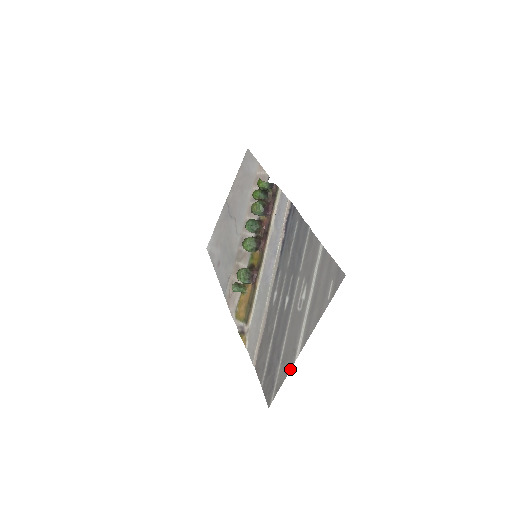
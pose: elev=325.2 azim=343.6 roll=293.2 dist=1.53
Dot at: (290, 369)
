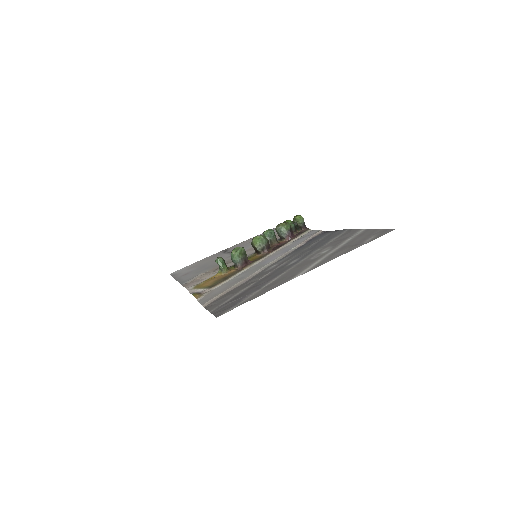
Dot at: (279, 285)
